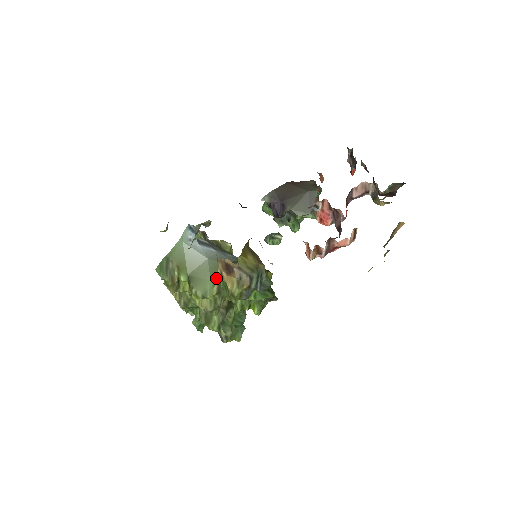
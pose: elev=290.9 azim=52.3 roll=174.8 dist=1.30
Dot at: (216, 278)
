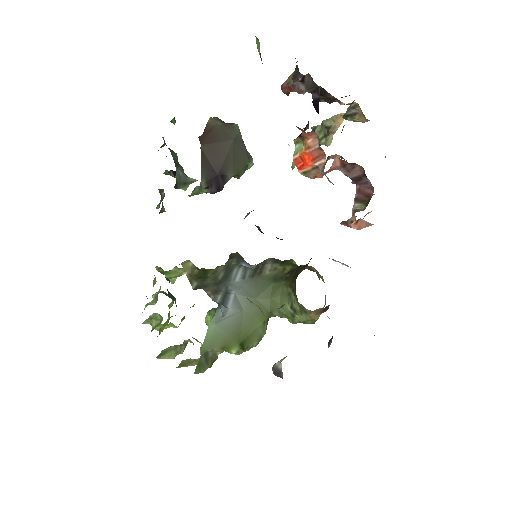
Dot at: (266, 318)
